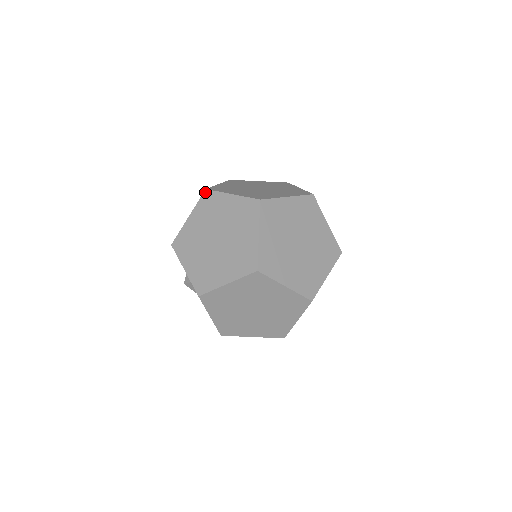
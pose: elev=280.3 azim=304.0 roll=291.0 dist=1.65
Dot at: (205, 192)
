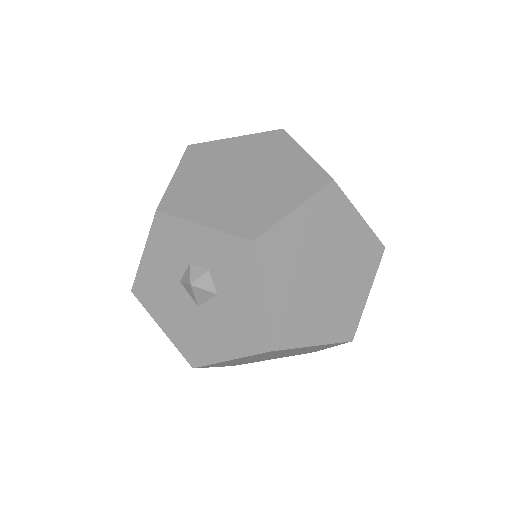
Dot at: (332, 184)
